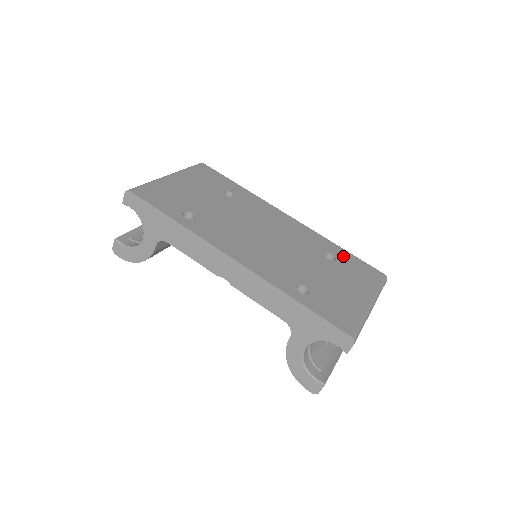
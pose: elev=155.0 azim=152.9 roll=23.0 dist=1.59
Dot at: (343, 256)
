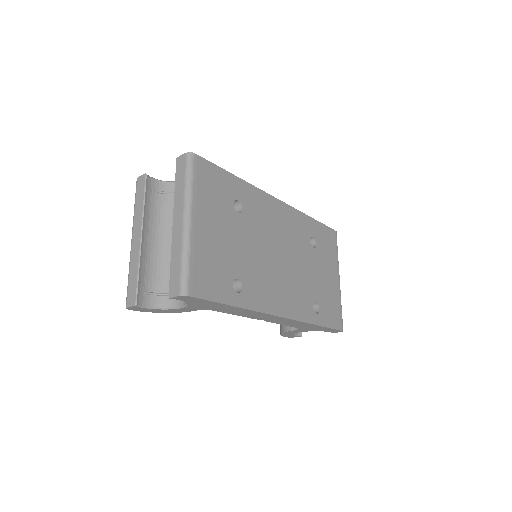
Dot at: (317, 232)
